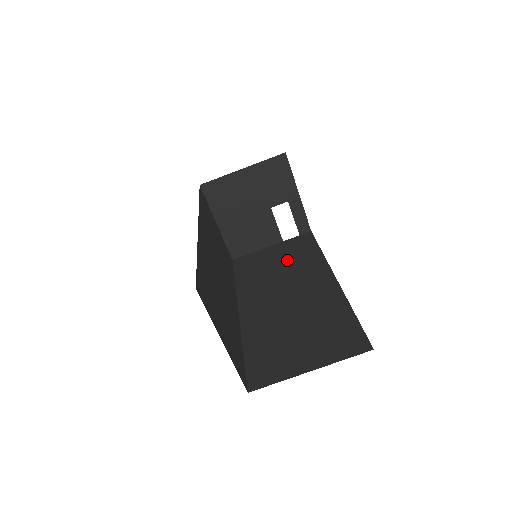
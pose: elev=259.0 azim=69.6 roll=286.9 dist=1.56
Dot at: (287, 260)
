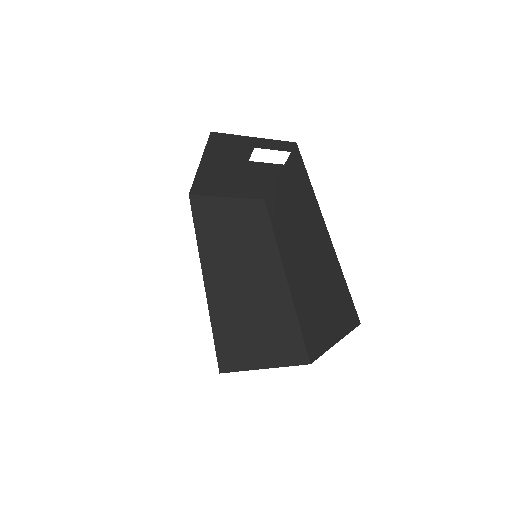
Dot at: (293, 198)
